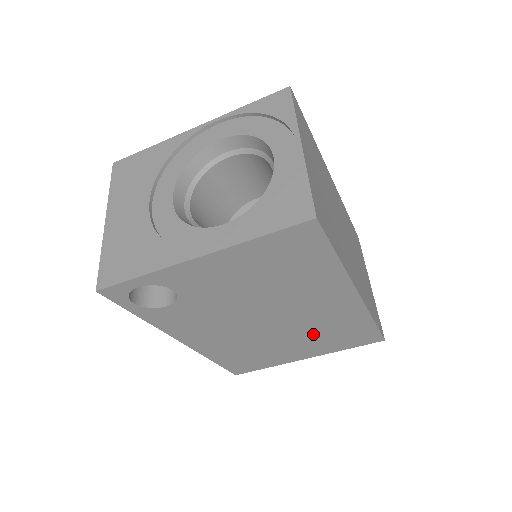
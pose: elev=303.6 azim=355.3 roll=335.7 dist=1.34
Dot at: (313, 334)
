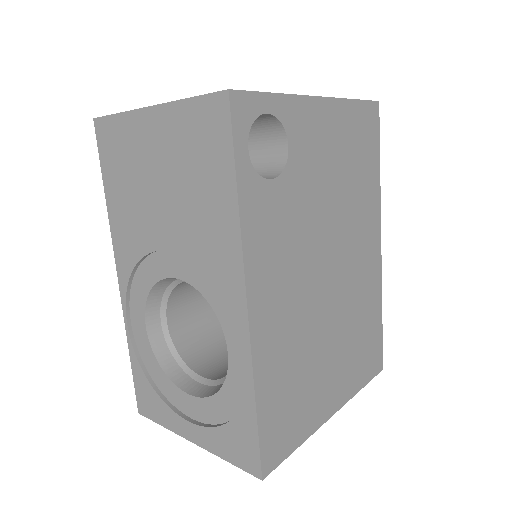
Dot at: (349, 330)
